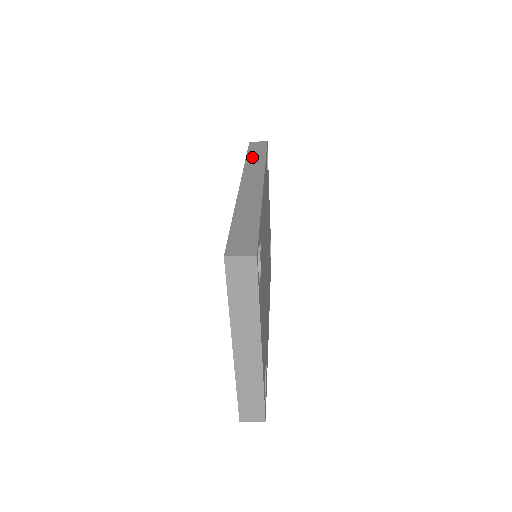
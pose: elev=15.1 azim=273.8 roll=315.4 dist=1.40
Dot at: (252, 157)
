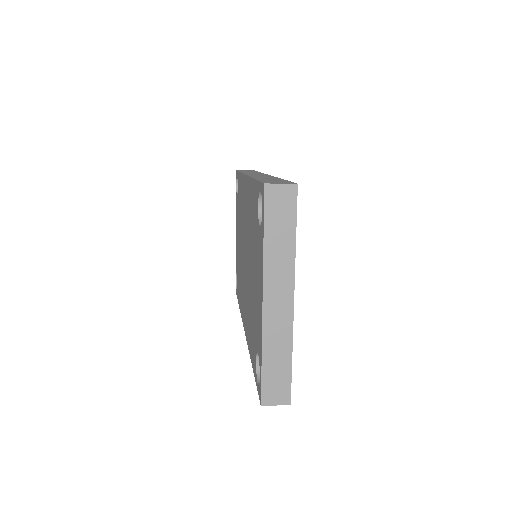
Dot at: occluded
